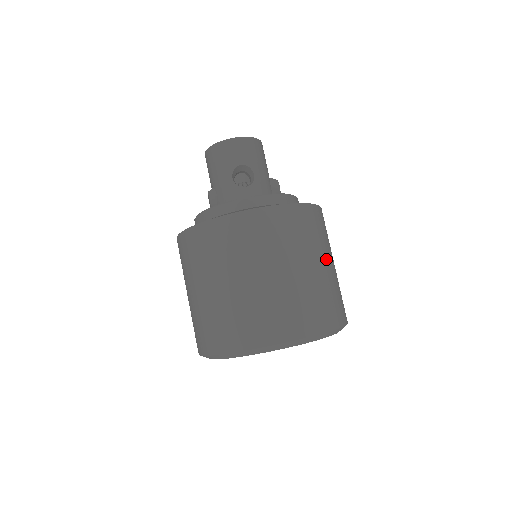
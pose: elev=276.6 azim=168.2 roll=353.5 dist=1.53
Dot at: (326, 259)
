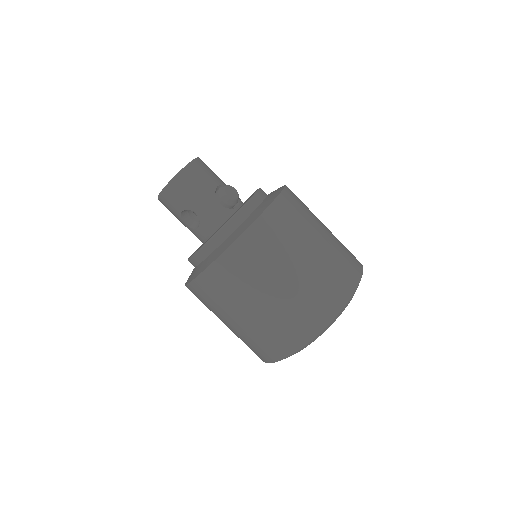
Dot at: (284, 274)
